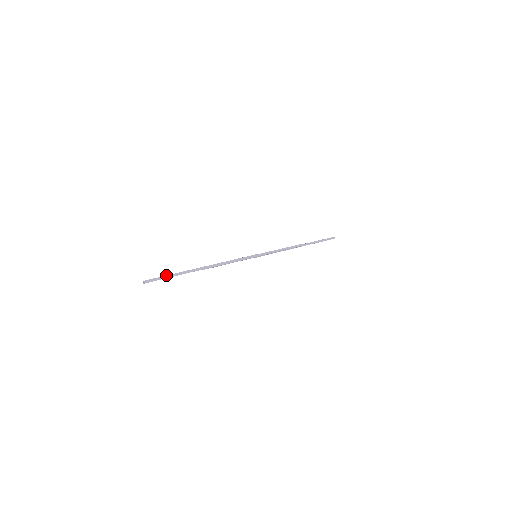
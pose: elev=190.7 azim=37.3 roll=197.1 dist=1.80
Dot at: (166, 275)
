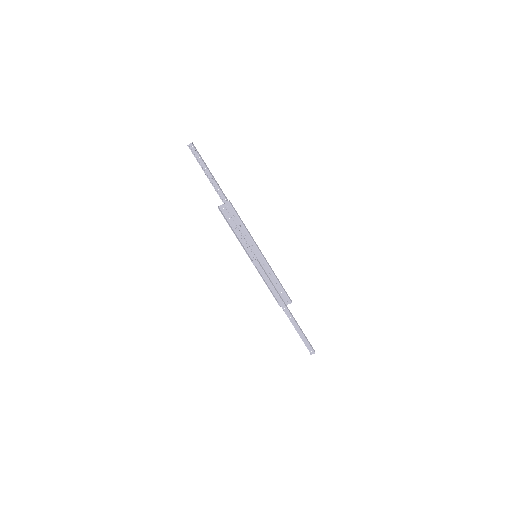
Dot at: occluded
